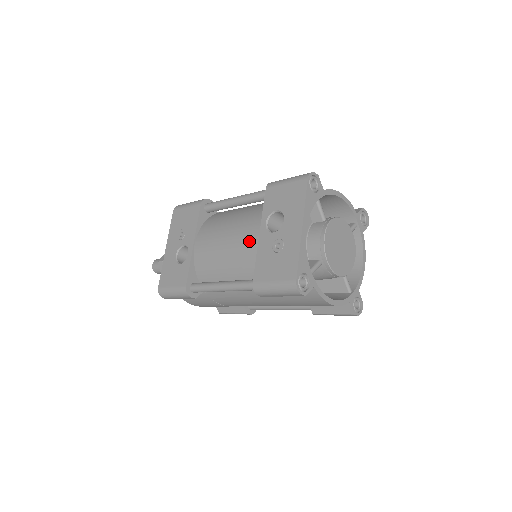
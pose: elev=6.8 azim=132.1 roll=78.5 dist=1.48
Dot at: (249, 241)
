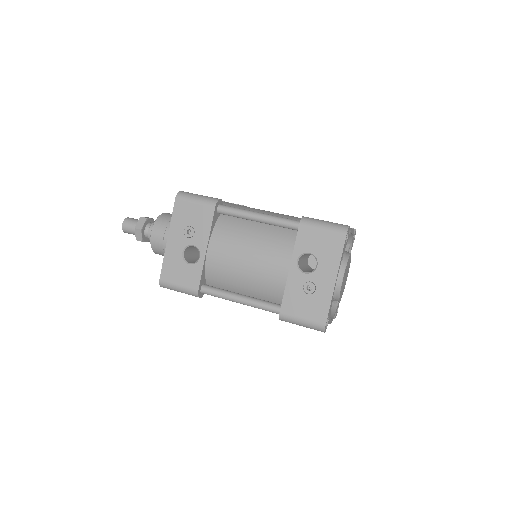
Dot at: (276, 271)
